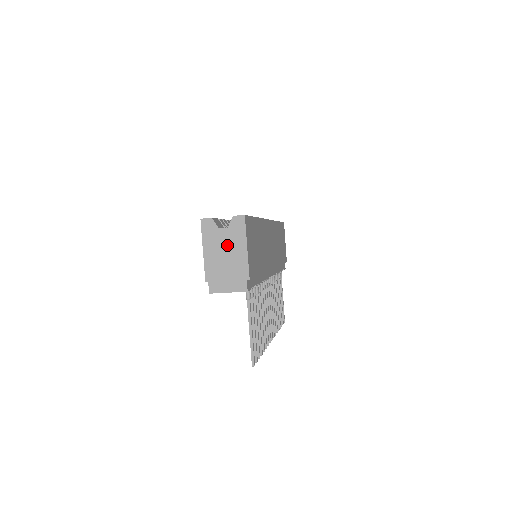
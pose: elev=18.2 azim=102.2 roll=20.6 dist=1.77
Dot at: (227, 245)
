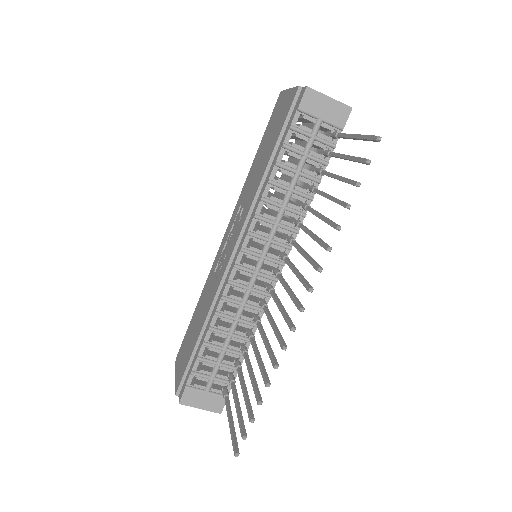
Dot at: occluded
